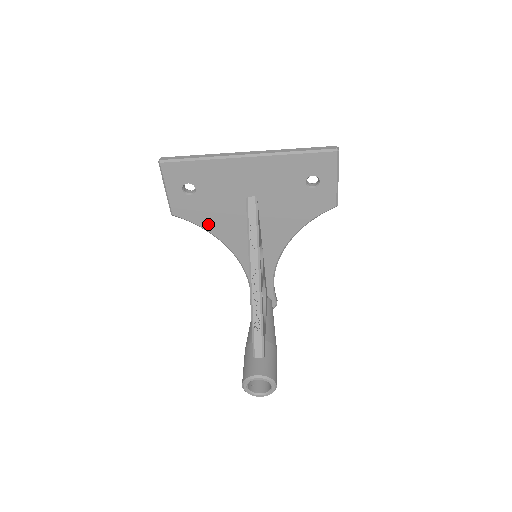
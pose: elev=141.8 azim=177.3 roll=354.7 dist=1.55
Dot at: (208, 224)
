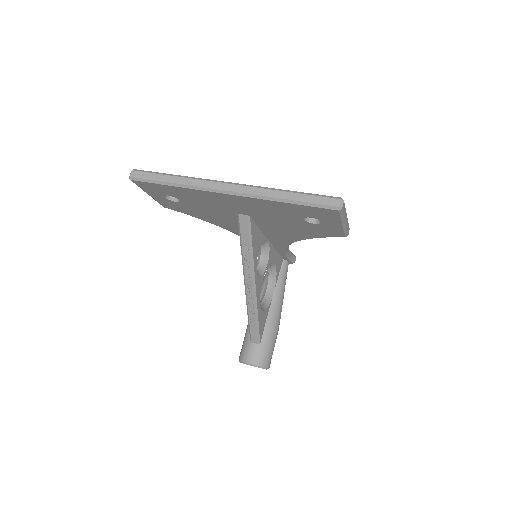
Dot at: (204, 218)
